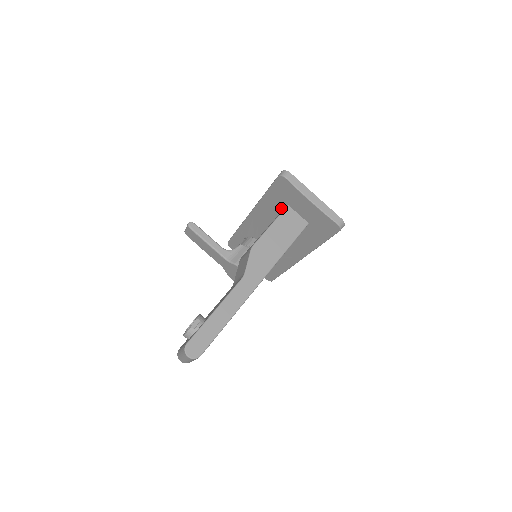
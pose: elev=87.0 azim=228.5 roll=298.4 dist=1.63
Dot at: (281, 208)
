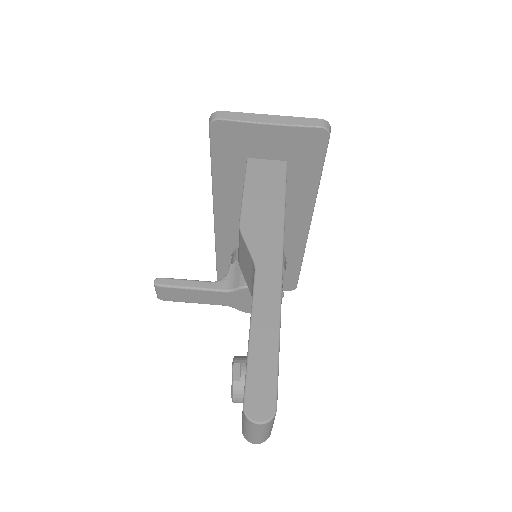
Dot at: (242, 172)
